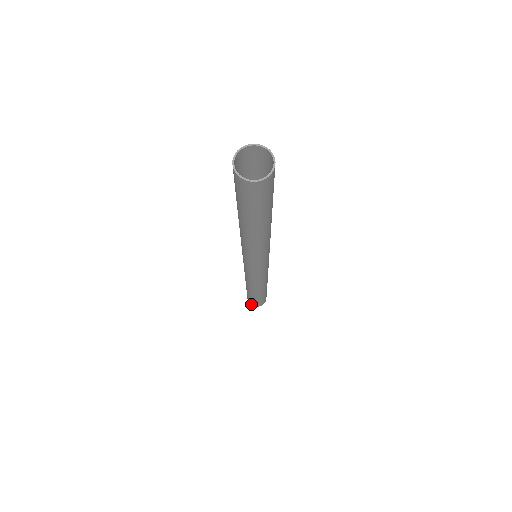
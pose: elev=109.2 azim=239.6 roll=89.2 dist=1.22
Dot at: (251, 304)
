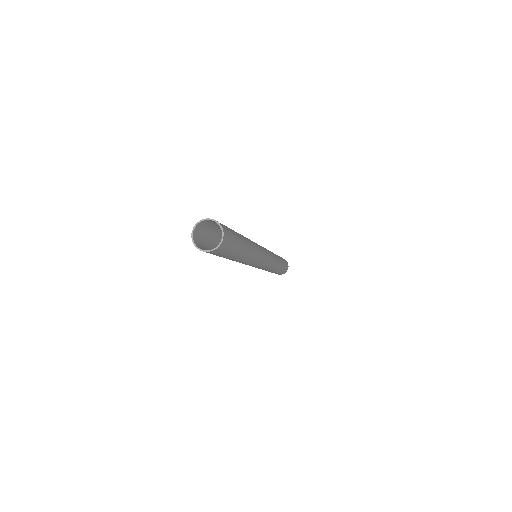
Dot at: occluded
